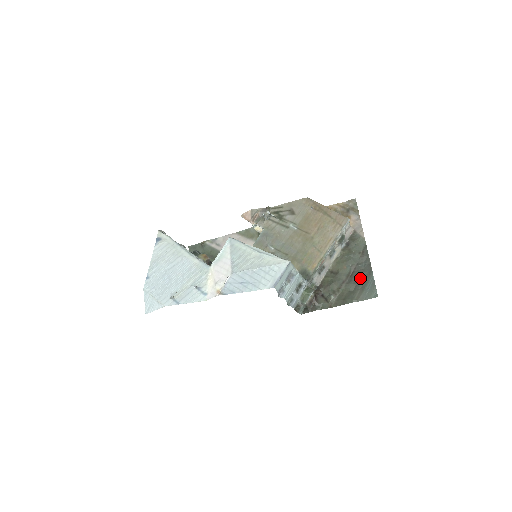
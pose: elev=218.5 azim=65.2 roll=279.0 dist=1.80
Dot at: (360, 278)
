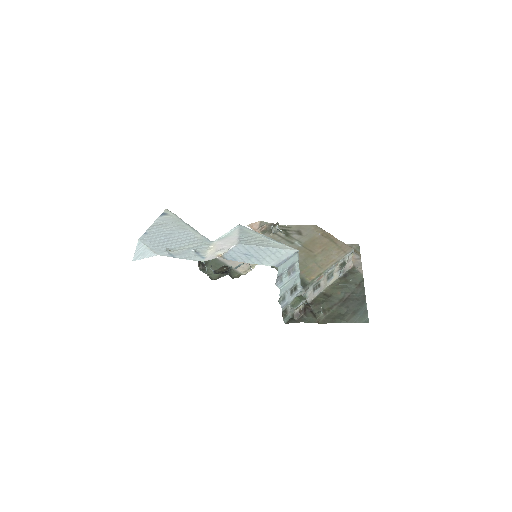
Dot at: (353, 304)
